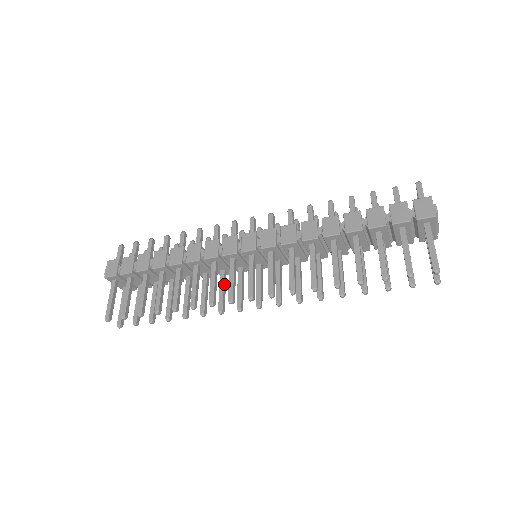
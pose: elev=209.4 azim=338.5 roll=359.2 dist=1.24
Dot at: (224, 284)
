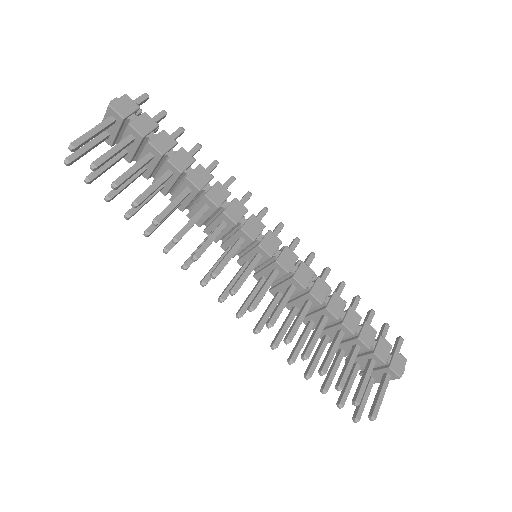
Dot at: occluded
